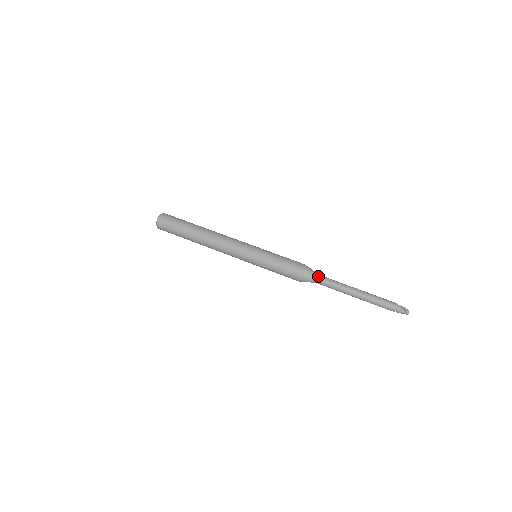
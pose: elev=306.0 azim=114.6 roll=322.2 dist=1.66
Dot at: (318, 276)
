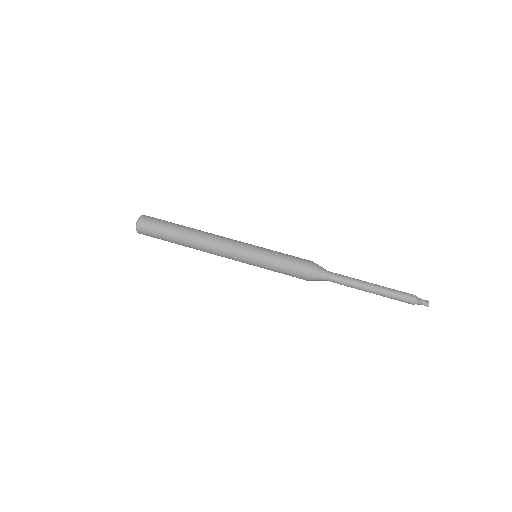
Dot at: (328, 276)
